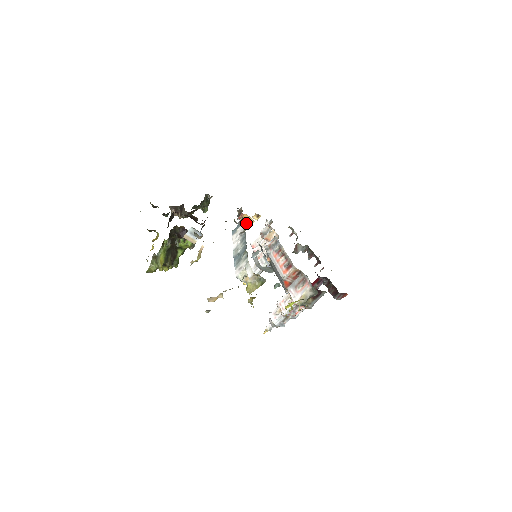
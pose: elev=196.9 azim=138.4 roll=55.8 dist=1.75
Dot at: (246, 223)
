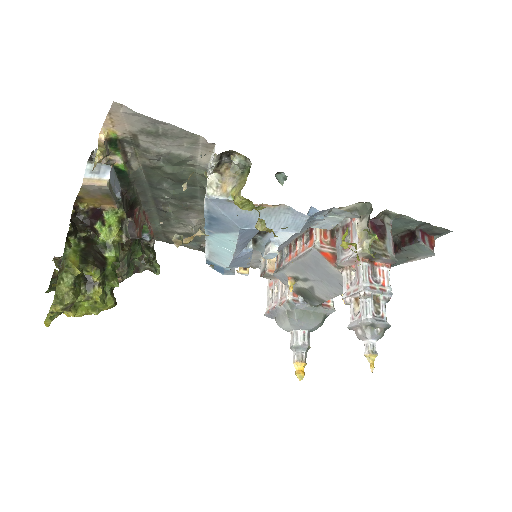
Dot at: occluded
